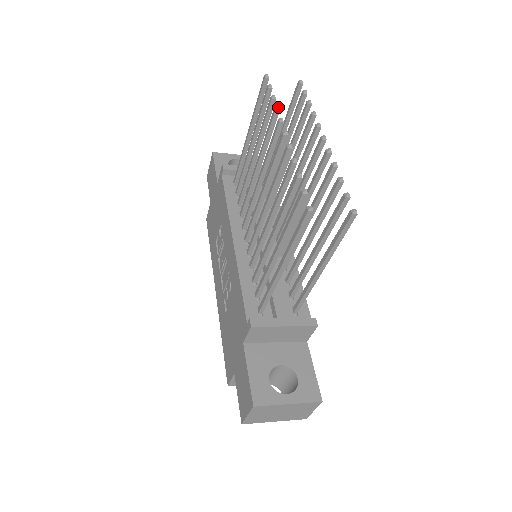
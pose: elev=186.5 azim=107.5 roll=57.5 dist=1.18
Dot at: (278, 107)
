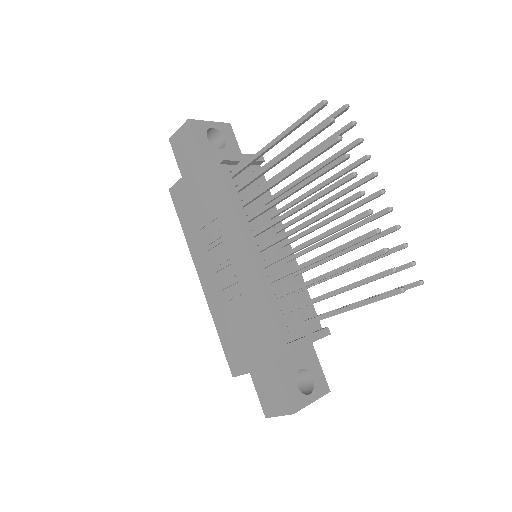
Dot at: (349, 155)
